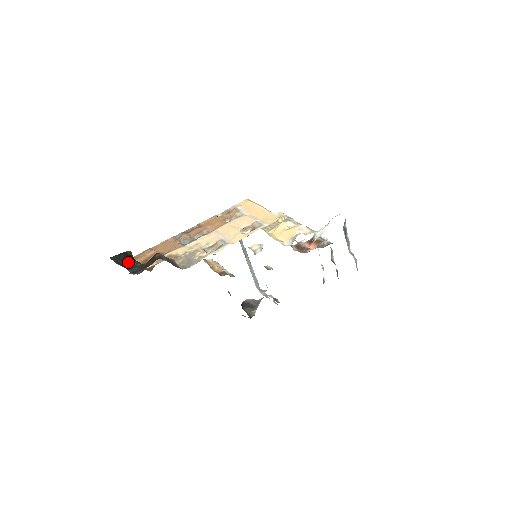
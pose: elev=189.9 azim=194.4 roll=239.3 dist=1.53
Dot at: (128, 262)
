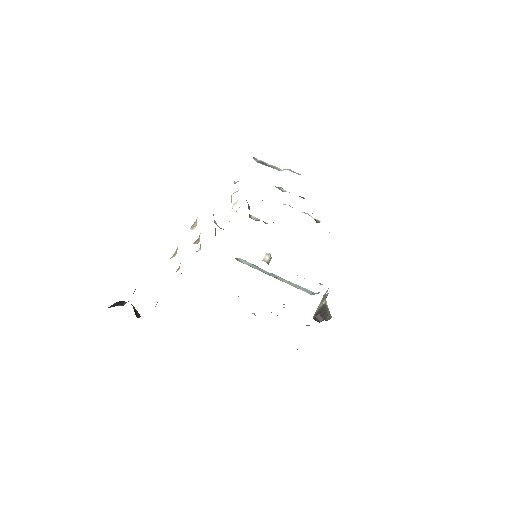
Dot at: (122, 305)
